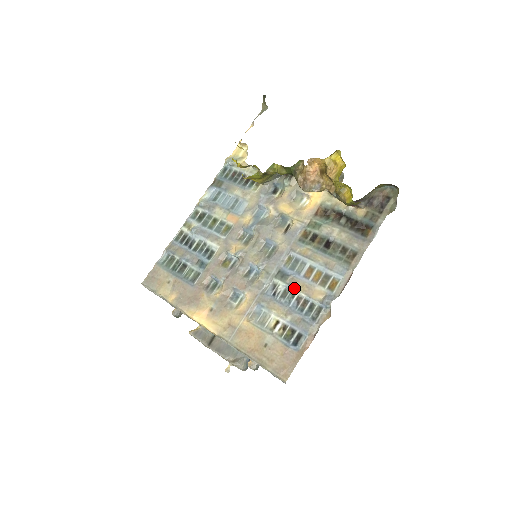
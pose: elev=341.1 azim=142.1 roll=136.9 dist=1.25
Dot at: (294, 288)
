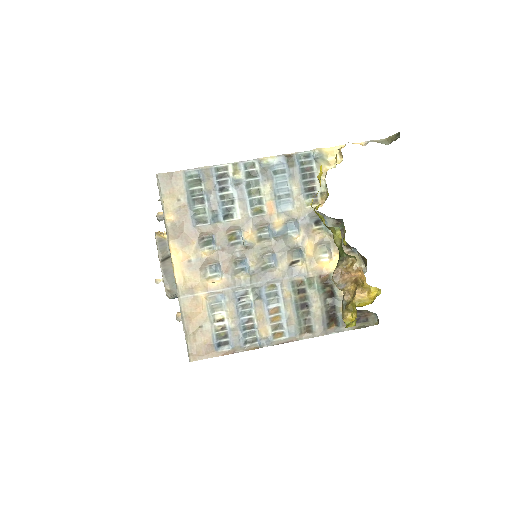
Dot at: (255, 311)
